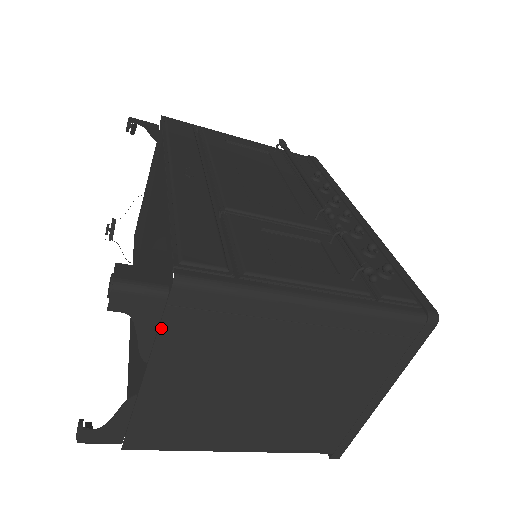
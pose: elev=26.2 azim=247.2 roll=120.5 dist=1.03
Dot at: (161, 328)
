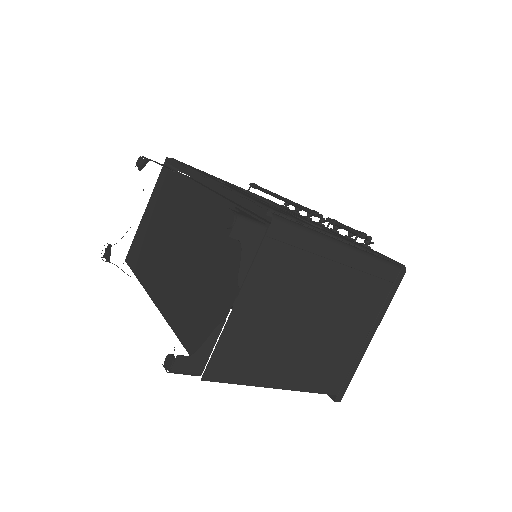
Dot at: (257, 256)
